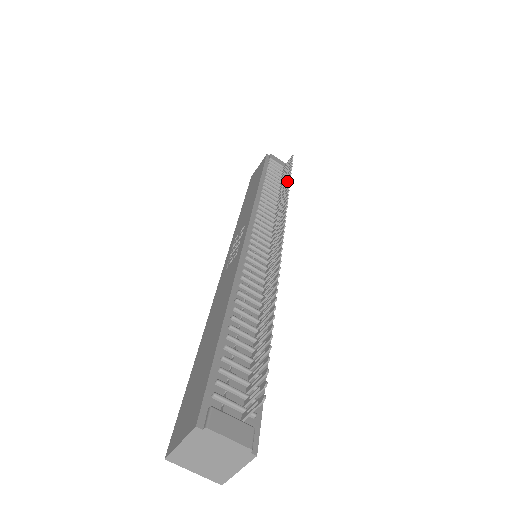
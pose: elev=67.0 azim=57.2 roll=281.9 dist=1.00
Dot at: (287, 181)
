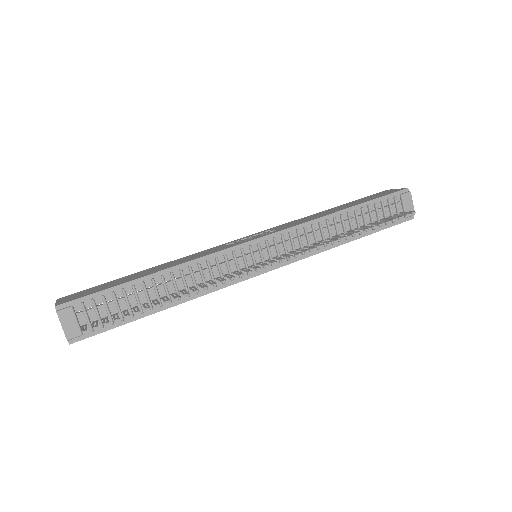
Dot at: (362, 229)
